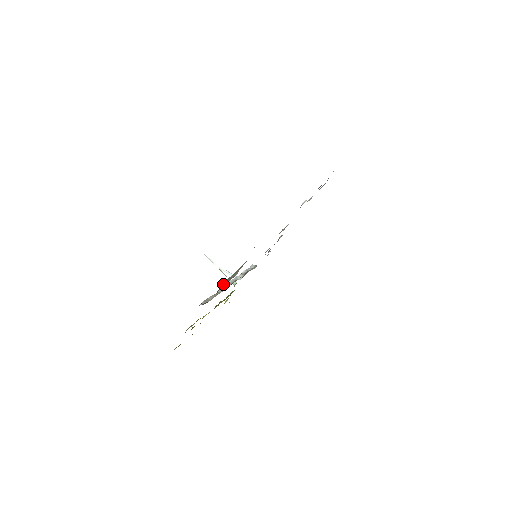
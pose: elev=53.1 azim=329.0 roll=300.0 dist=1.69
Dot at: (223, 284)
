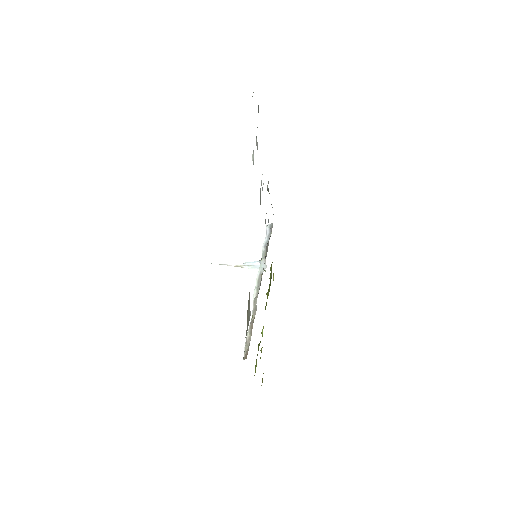
Dot at: occluded
